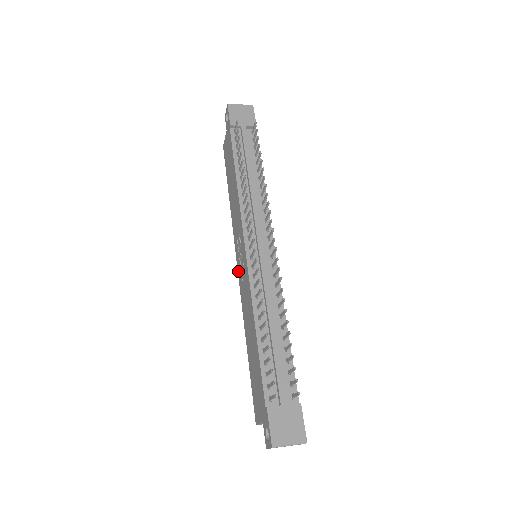
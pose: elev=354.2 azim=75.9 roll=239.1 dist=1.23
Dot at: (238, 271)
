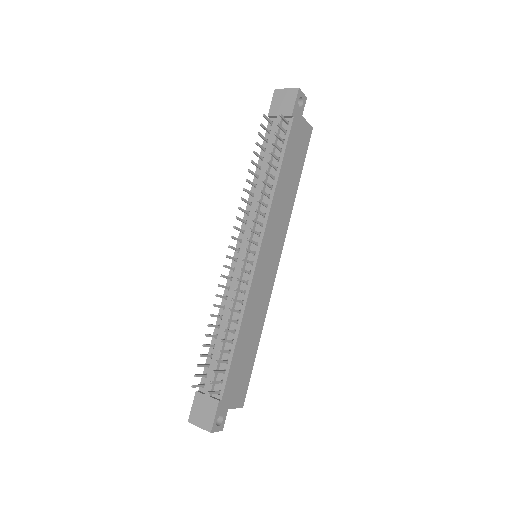
Dot at: occluded
